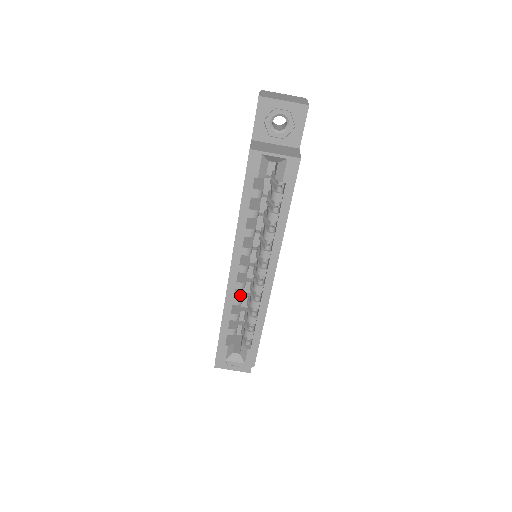
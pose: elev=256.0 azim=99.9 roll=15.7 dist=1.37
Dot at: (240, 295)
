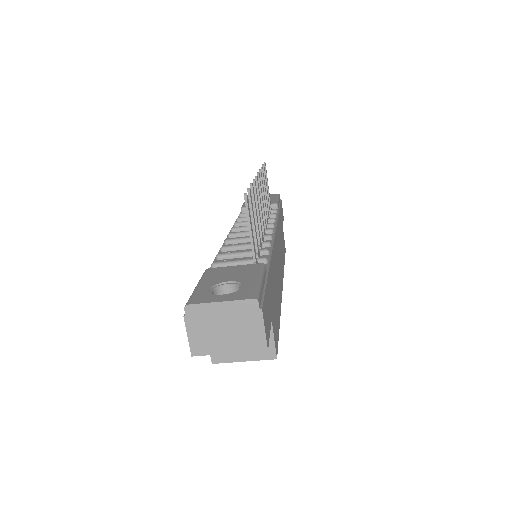
Dot at: occluded
